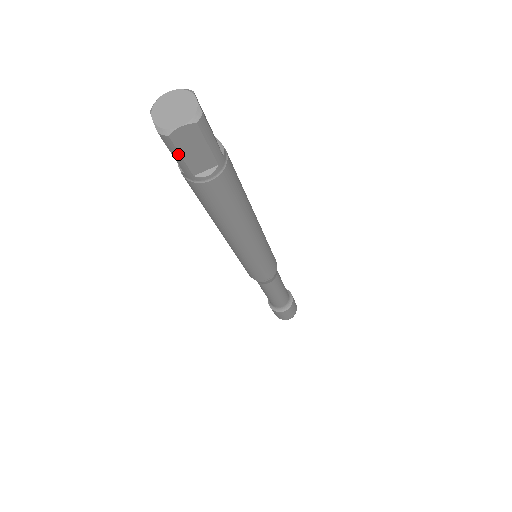
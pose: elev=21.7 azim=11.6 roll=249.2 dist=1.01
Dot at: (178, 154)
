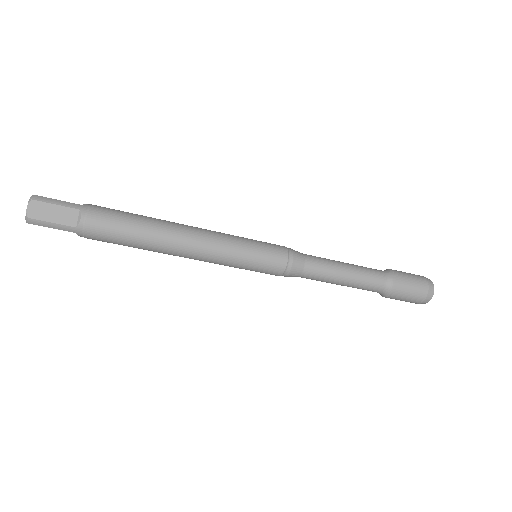
Dot at: occluded
